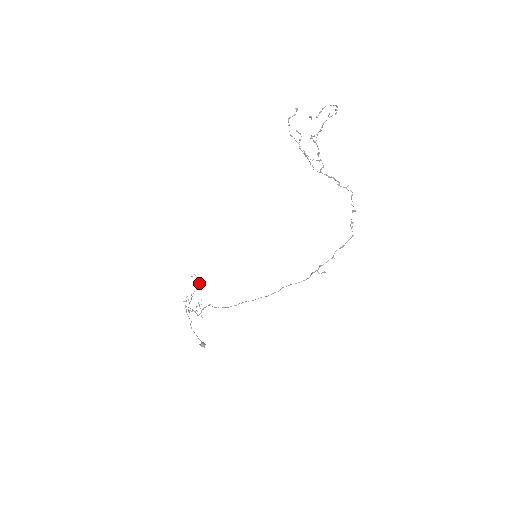
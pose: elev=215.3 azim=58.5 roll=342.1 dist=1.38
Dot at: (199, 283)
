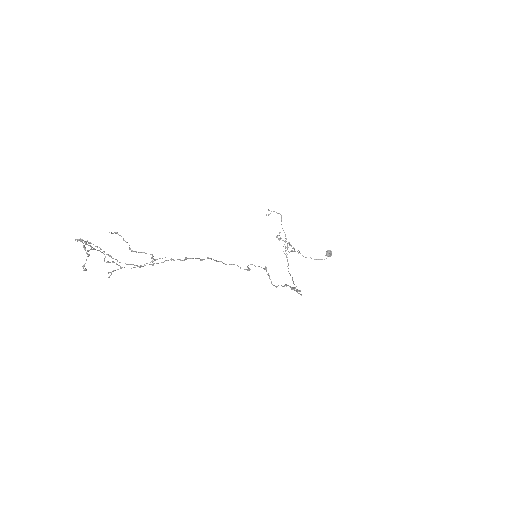
Dot at: (280, 214)
